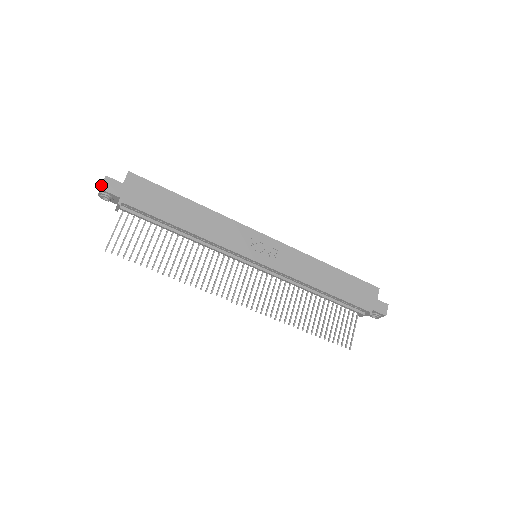
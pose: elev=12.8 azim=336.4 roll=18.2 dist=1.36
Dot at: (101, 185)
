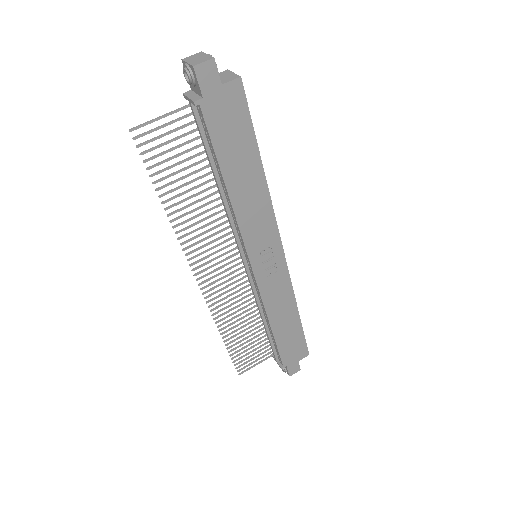
Dot at: (199, 64)
